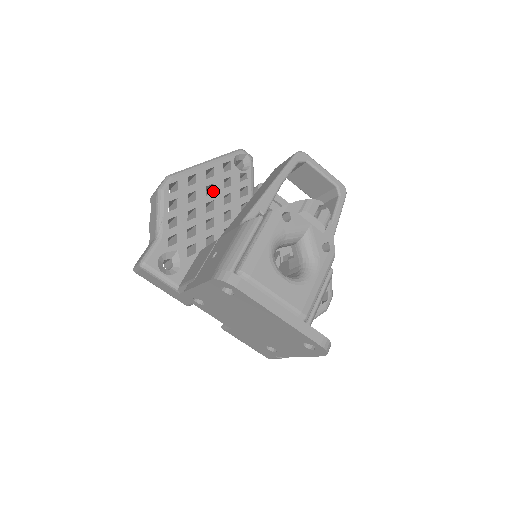
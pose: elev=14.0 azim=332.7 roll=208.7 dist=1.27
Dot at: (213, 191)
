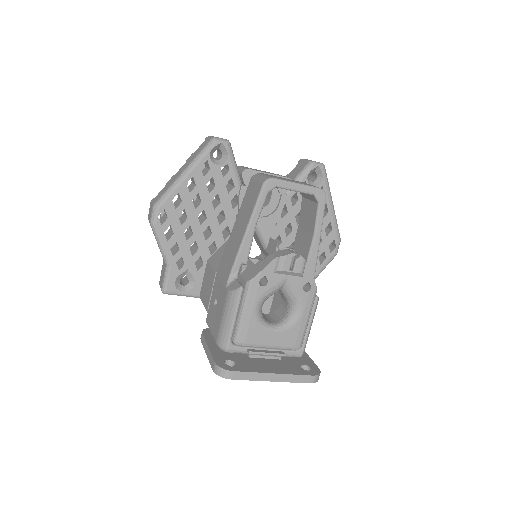
Dot at: (200, 200)
